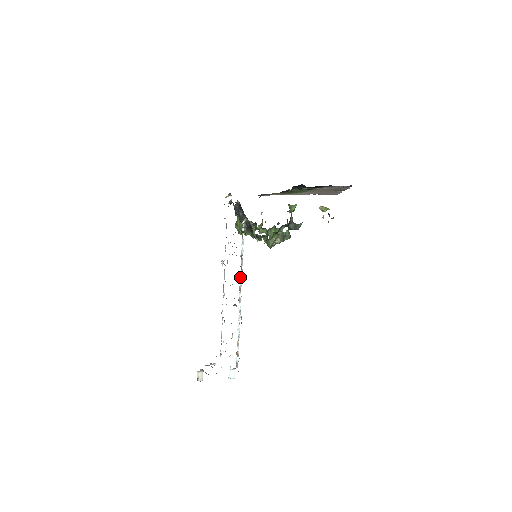
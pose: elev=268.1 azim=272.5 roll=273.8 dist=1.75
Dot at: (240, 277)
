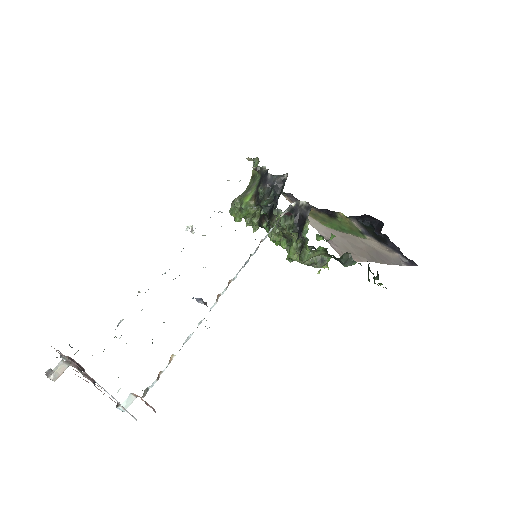
Dot at: occluded
